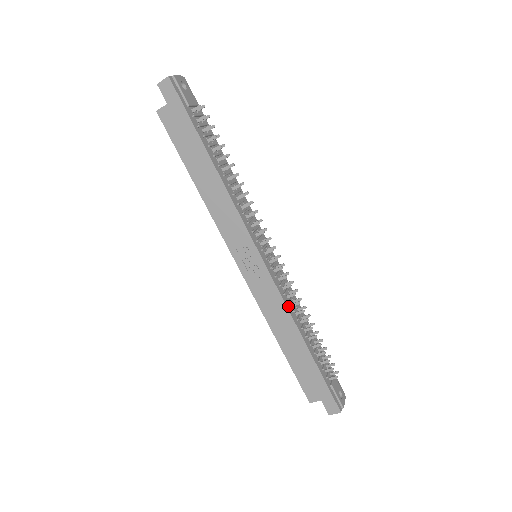
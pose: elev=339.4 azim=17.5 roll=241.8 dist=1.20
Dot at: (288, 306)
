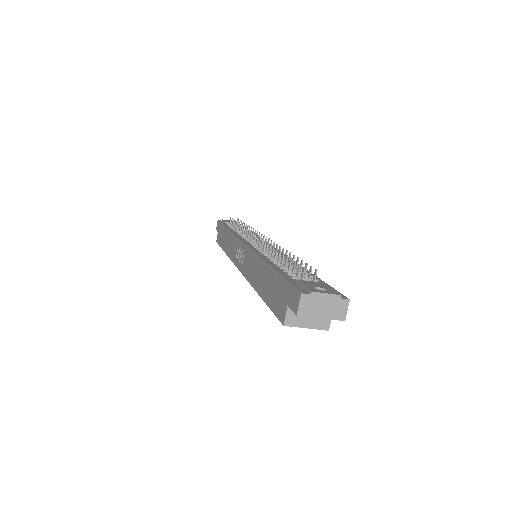
Dot at: (259, 254)
